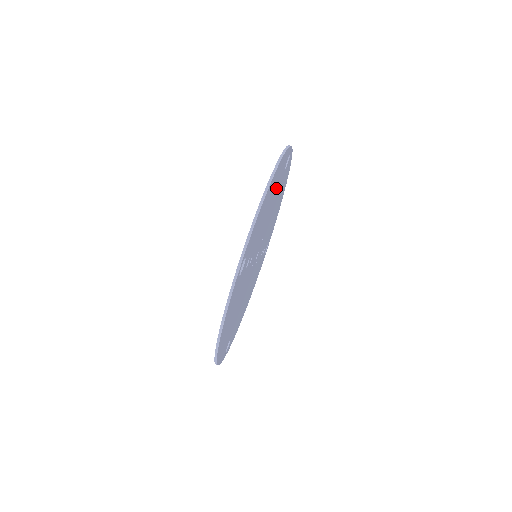
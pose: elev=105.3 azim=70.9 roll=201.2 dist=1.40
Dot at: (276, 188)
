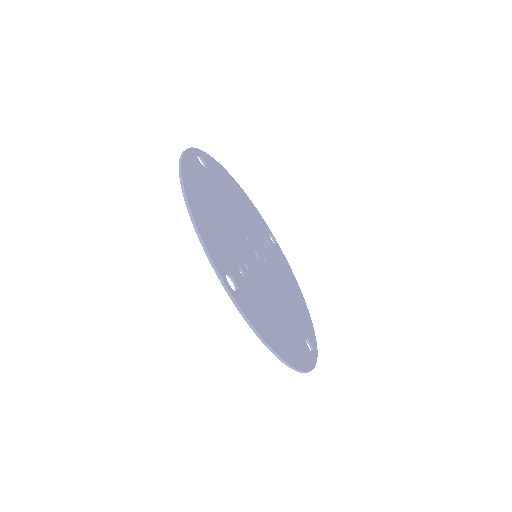
Dot at: (210, 191)
